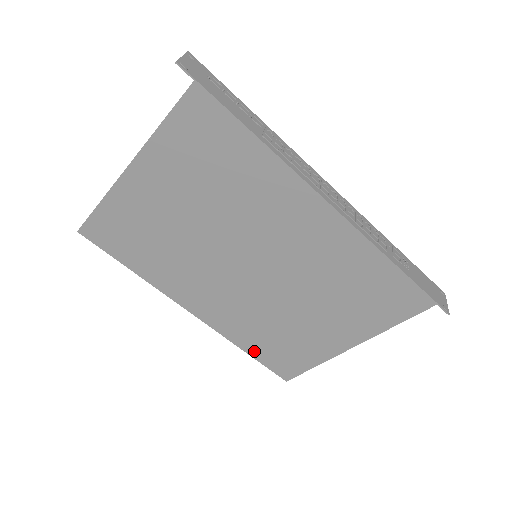
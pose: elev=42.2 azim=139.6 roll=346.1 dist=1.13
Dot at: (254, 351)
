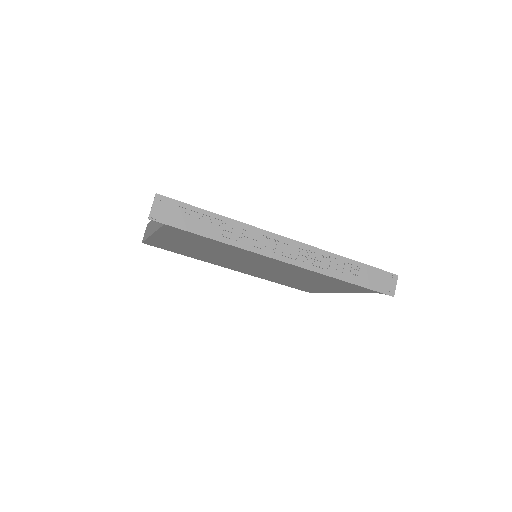
Dot at: (279, 283)
